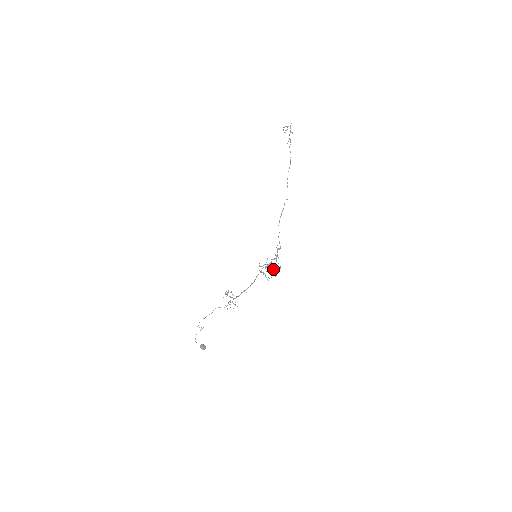
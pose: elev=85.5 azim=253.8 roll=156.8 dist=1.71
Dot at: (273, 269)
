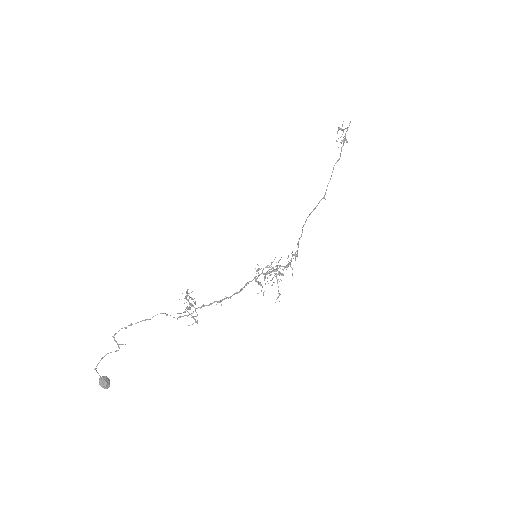
Dot at: (279, 275)
